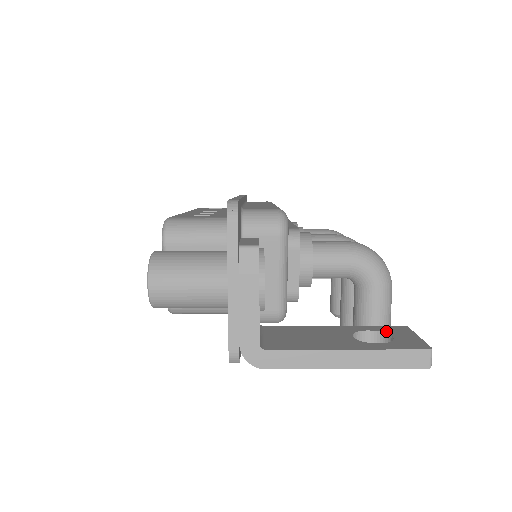
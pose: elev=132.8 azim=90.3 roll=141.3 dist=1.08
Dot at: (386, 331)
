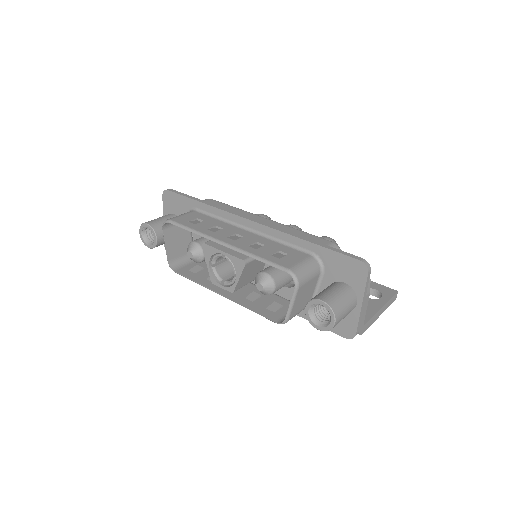
Dot at: occluded
